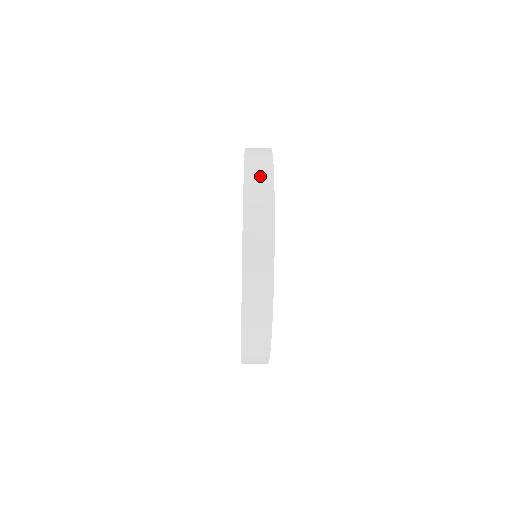
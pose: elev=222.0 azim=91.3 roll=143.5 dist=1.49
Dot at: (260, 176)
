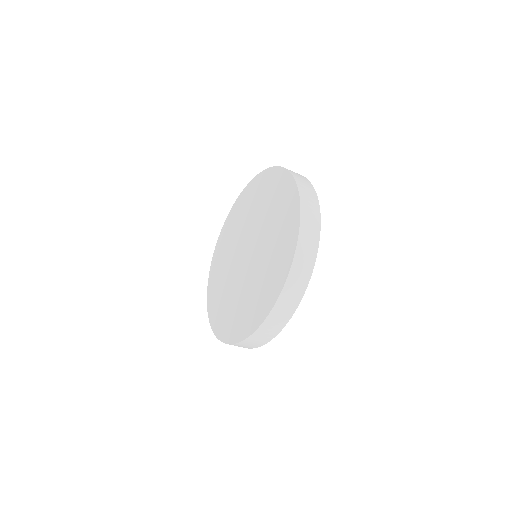
Dot at: (303, 180)
